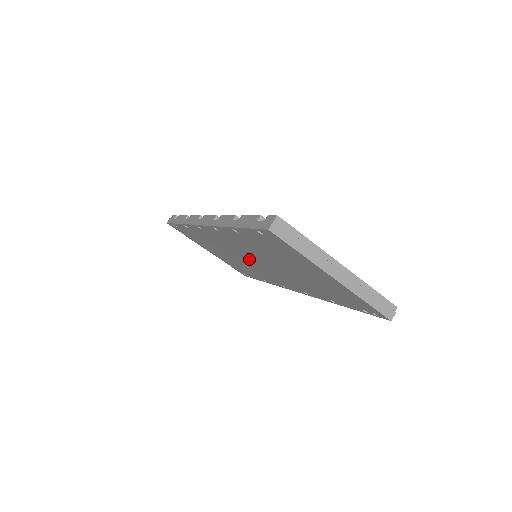
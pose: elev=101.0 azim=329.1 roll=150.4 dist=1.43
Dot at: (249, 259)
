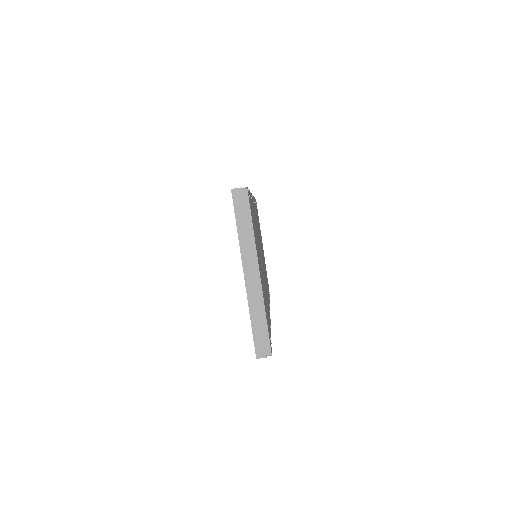
Dot at: occluded
